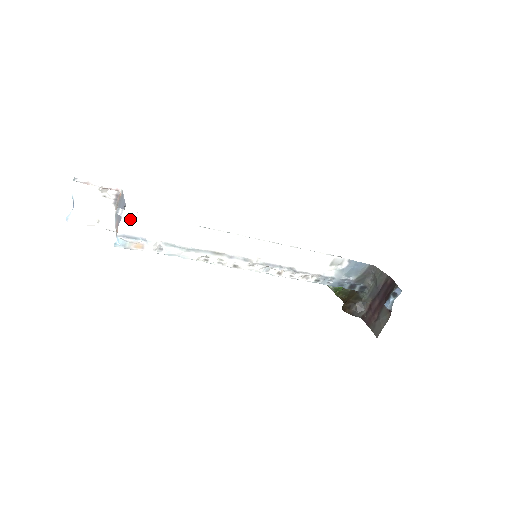
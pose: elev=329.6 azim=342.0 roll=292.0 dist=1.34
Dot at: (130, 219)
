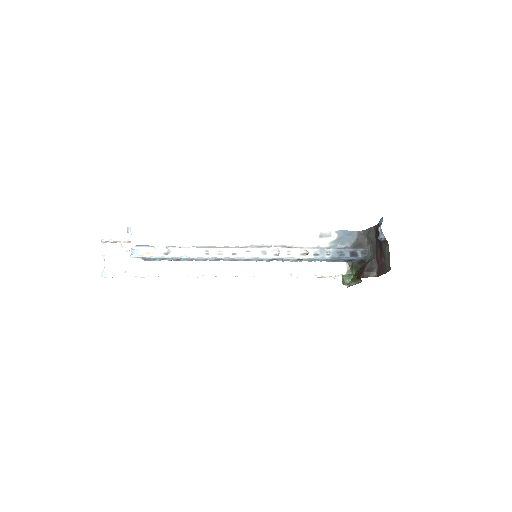
Dot at: (138, 233)
